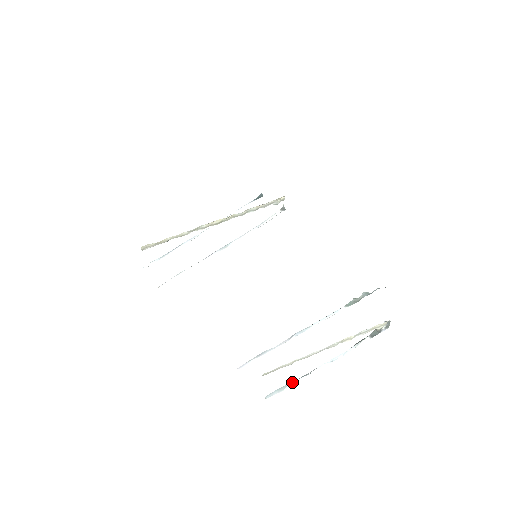
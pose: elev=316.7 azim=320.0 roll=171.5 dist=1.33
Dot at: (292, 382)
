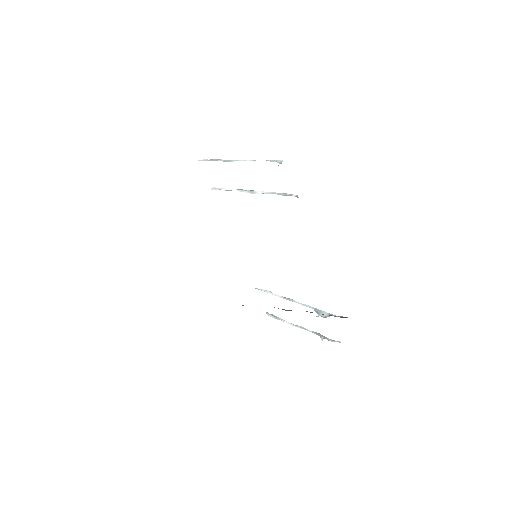
Dot at: (279, 319)
